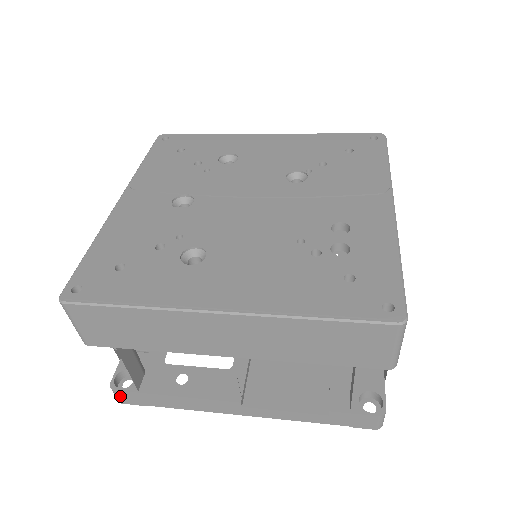
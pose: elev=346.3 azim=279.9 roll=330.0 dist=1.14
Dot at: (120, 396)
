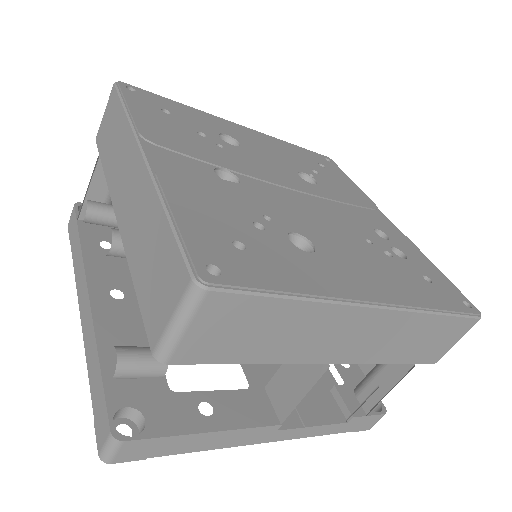
Dot at: (122, 450)
